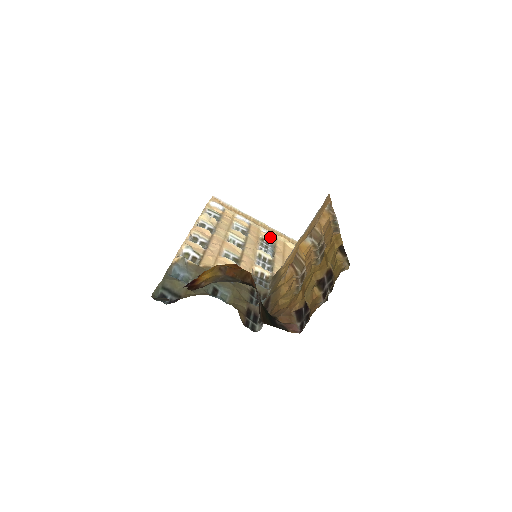
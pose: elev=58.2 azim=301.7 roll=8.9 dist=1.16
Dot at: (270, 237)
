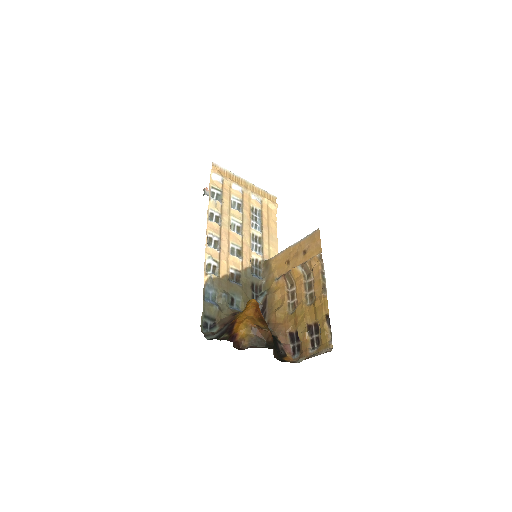
Dot at: (258, 203)
